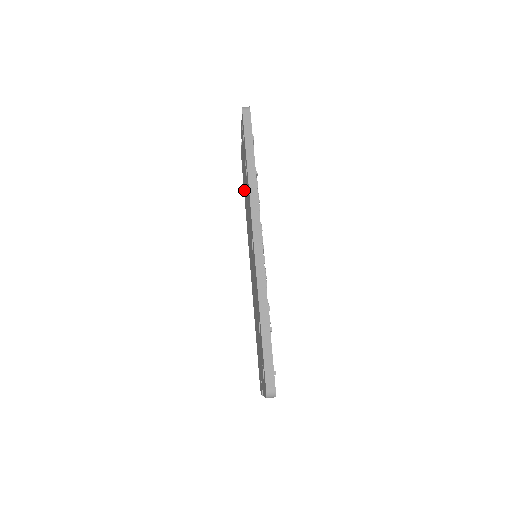
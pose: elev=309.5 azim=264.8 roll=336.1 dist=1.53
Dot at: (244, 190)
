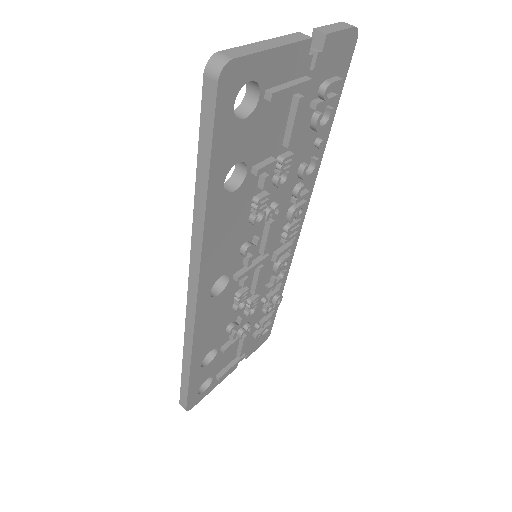
Dot at: occluded
